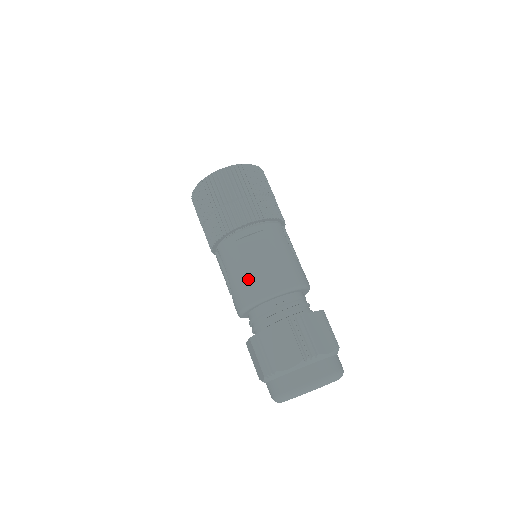
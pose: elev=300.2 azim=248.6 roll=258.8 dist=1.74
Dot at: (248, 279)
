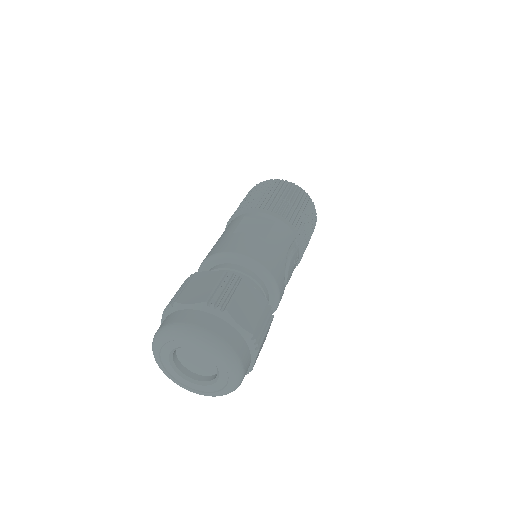
Dot at: (227, 239)
